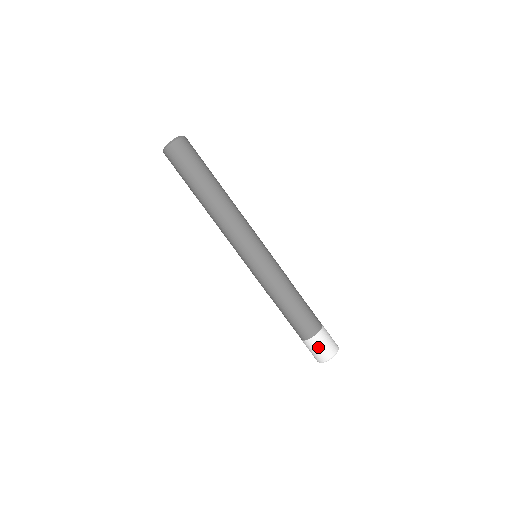
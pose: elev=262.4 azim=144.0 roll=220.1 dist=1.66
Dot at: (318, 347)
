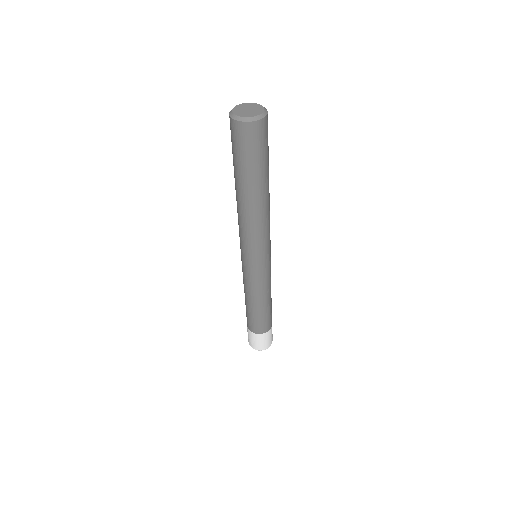
Dot at: (250, 337)
